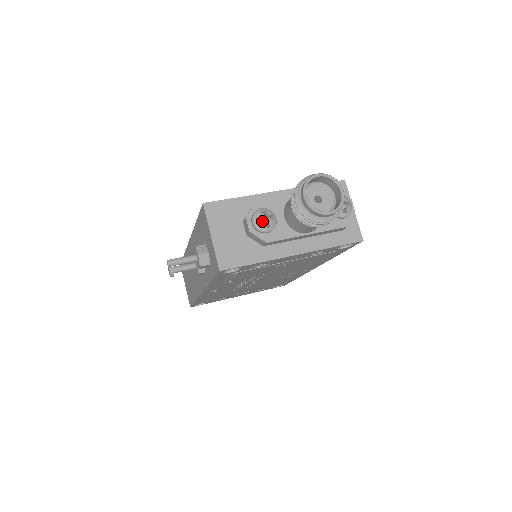
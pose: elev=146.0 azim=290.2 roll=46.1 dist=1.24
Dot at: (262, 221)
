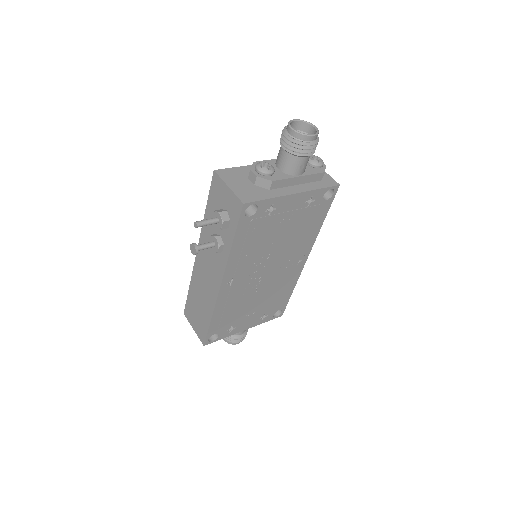
Dot at: occluded
